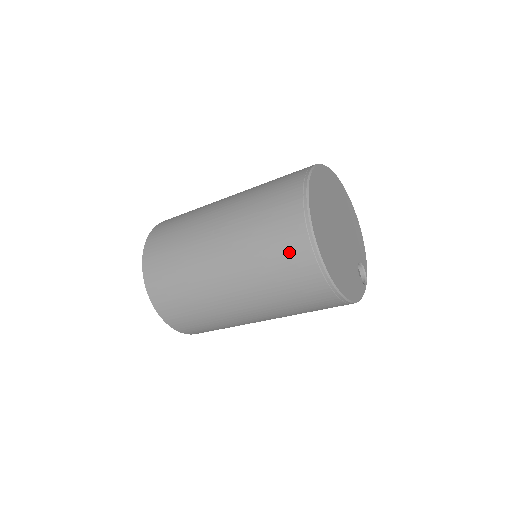
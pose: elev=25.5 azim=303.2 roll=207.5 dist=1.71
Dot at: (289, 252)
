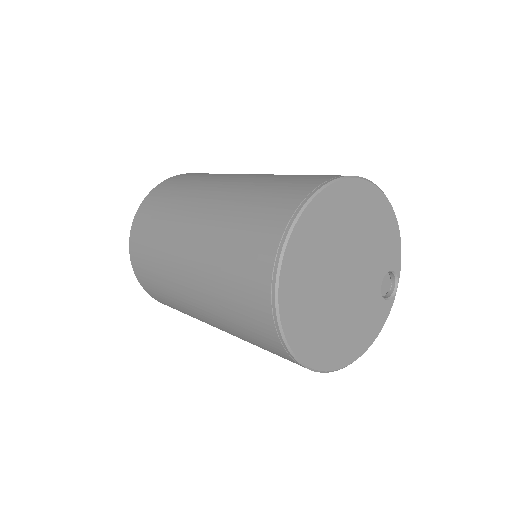
Dot at: (270, 349)
